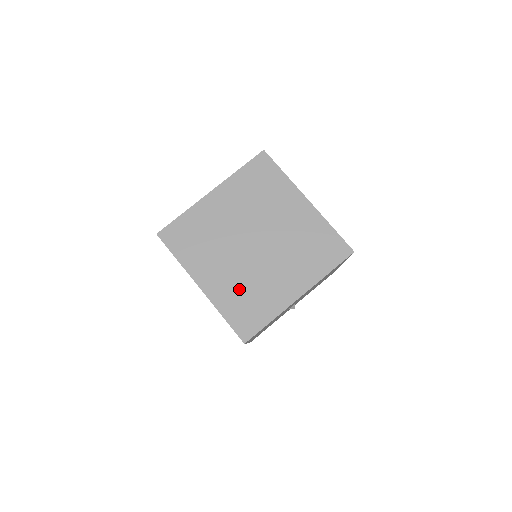
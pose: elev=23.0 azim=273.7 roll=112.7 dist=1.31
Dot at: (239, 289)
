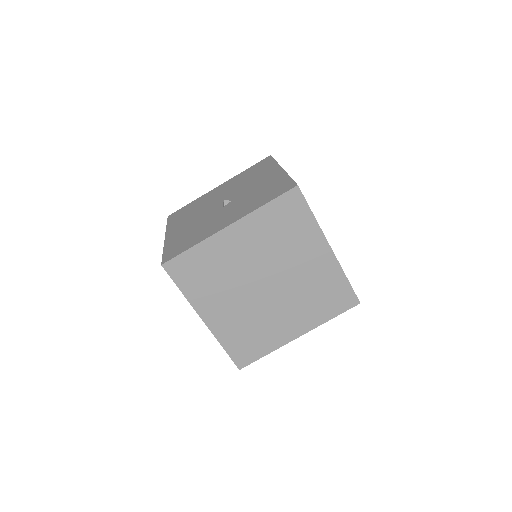
Dot at: (243, 326)
